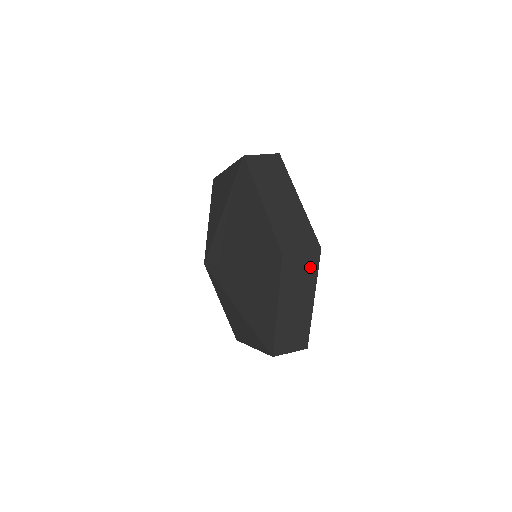
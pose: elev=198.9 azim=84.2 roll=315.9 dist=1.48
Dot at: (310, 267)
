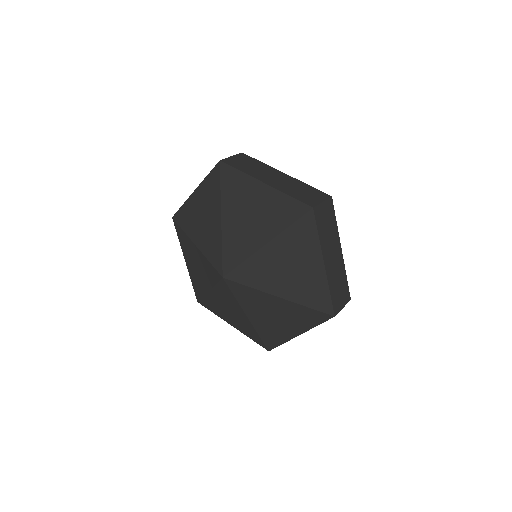
Dot at: occluded
